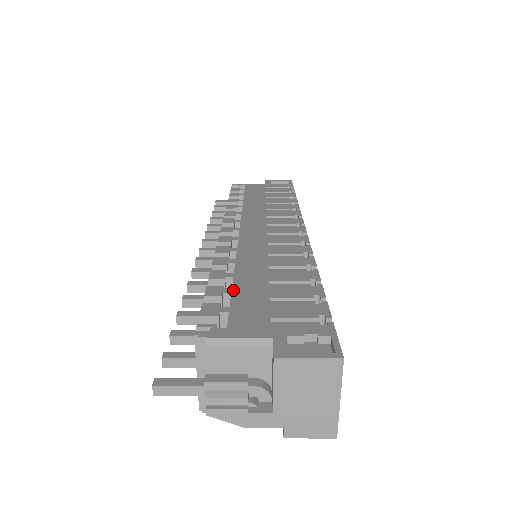
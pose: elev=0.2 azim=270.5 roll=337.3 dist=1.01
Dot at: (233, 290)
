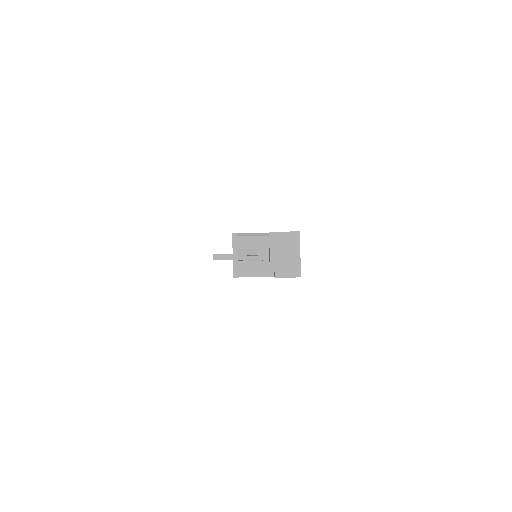
Dot at: occluded
